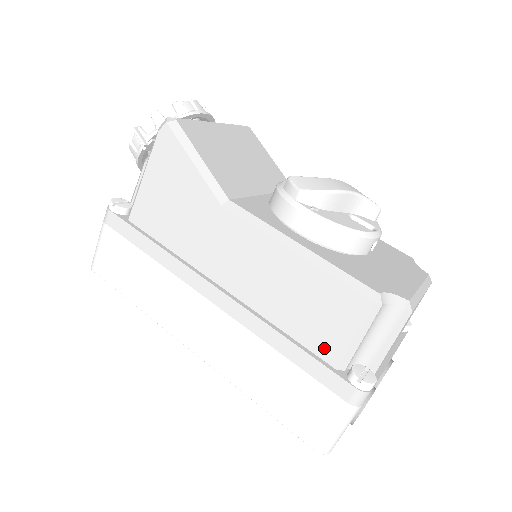
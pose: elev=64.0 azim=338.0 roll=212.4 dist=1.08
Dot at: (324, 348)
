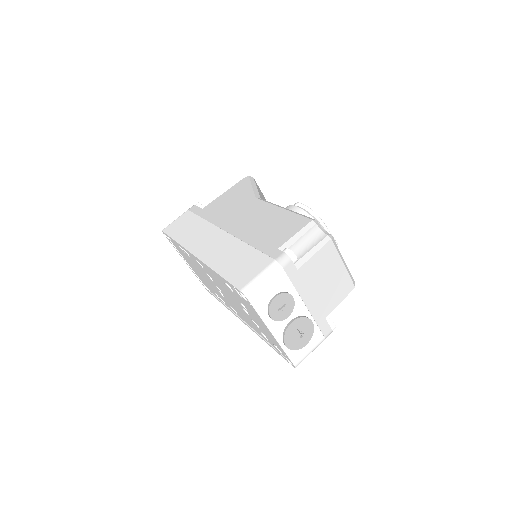
Dot at: (275, 242)
